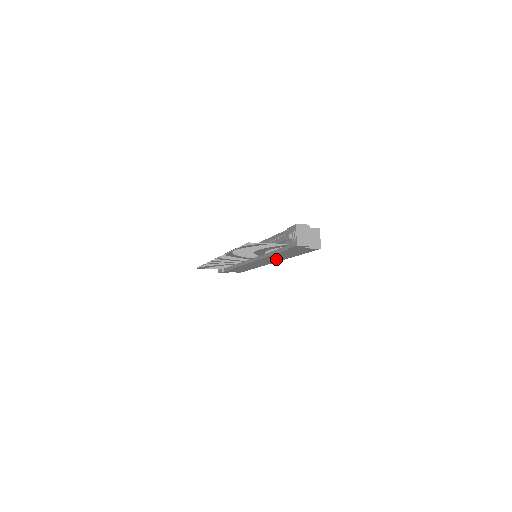
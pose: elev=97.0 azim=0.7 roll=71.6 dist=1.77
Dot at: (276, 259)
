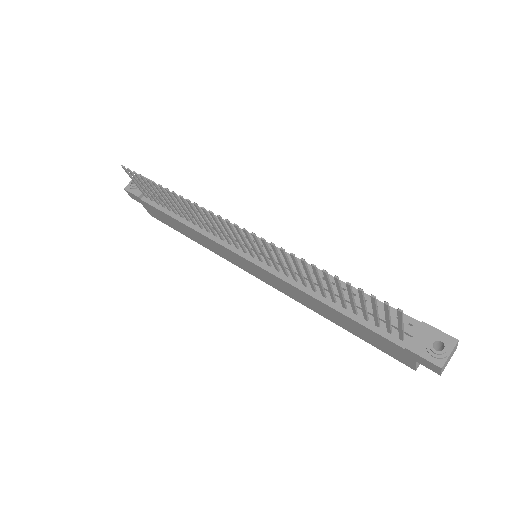
Dot at: (296, 296)
